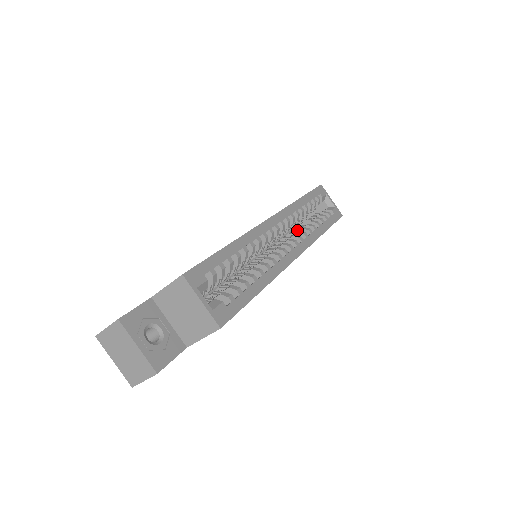
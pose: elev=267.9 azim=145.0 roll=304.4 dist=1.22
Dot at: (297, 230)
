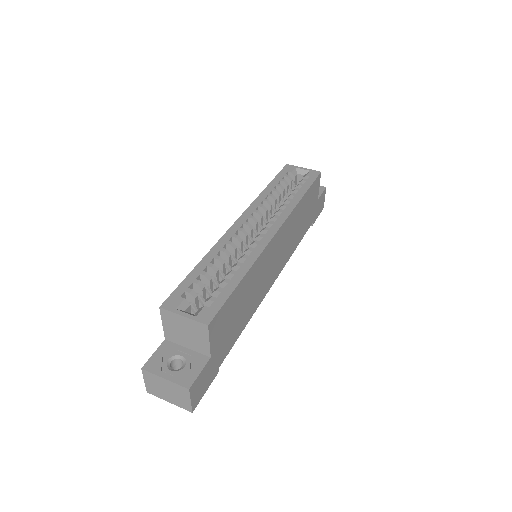
Dot at: occluded
